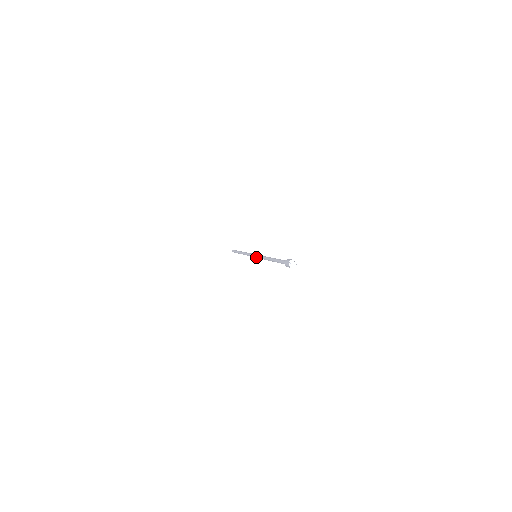
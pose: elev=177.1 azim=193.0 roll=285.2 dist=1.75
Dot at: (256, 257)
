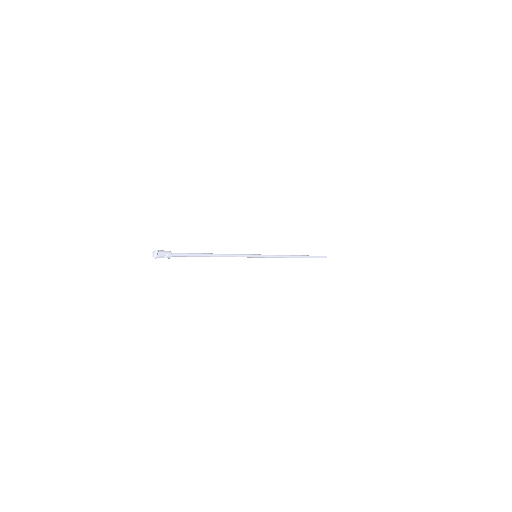
Dot at: (250, 255)
